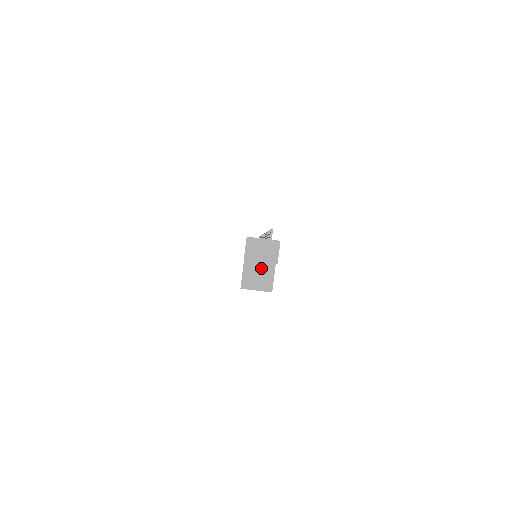
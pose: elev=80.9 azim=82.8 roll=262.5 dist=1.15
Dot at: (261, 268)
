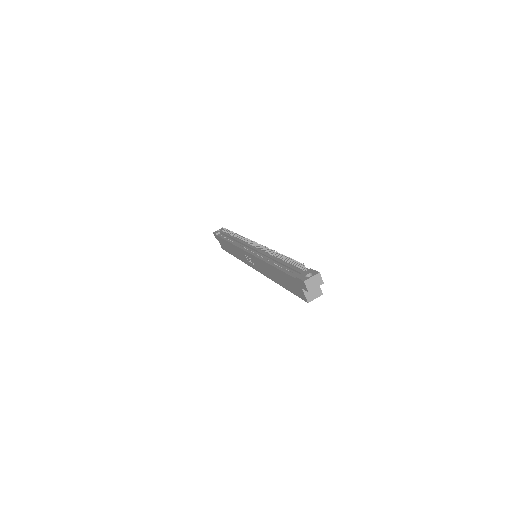
Dot at: occluded
